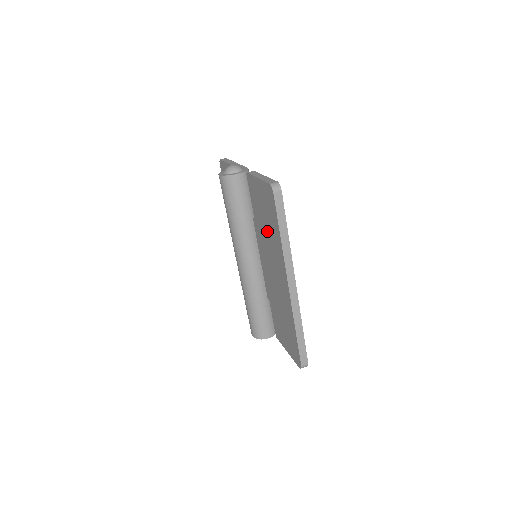
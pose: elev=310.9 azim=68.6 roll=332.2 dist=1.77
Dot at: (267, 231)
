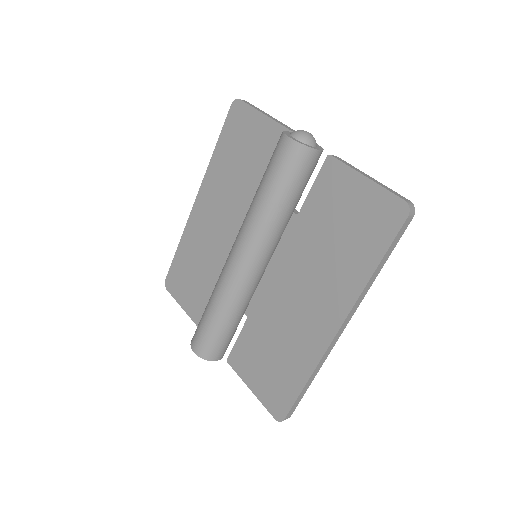
Dot at: (332, 246)
